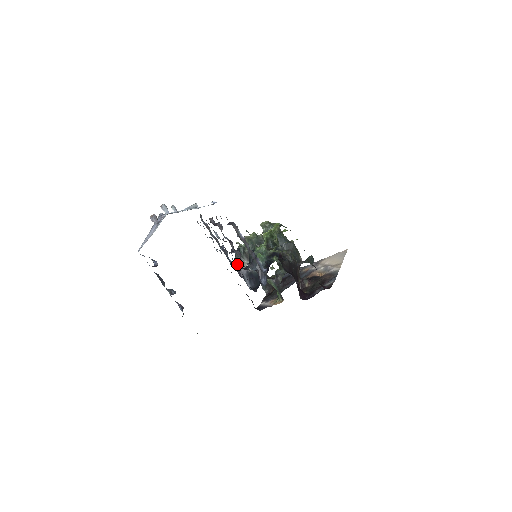
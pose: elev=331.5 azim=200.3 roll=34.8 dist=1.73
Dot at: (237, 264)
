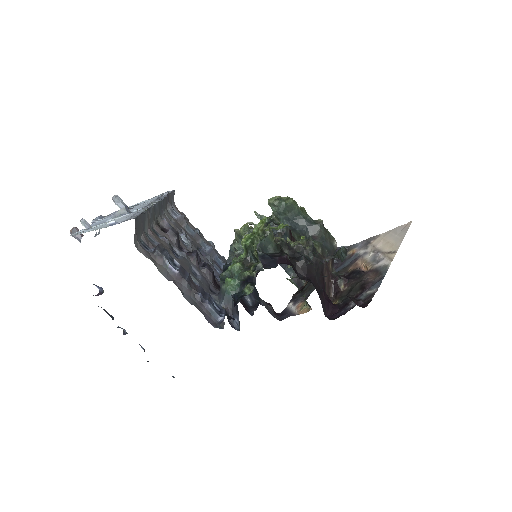
Dot at: occluded
